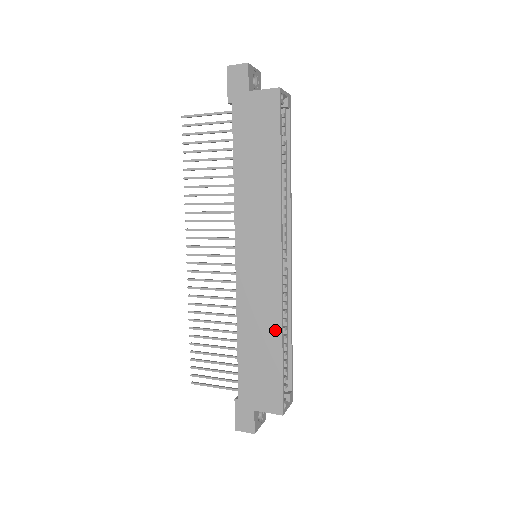
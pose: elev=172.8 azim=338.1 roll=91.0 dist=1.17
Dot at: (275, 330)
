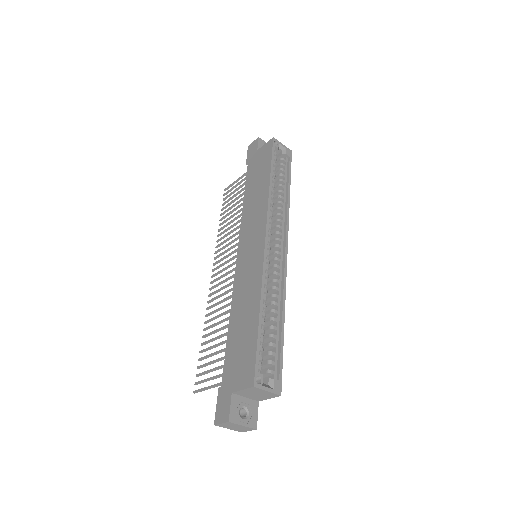
Dot at: (256, 300)
